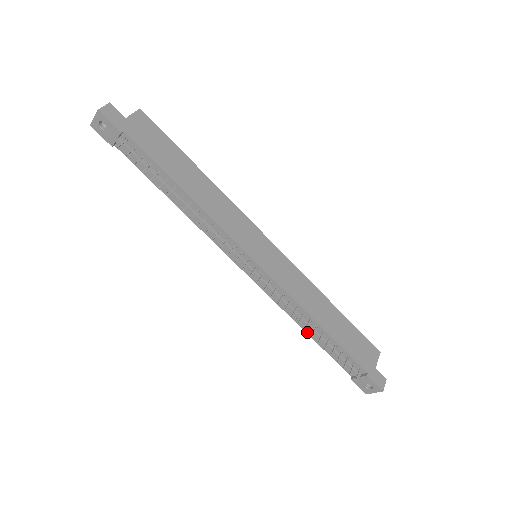
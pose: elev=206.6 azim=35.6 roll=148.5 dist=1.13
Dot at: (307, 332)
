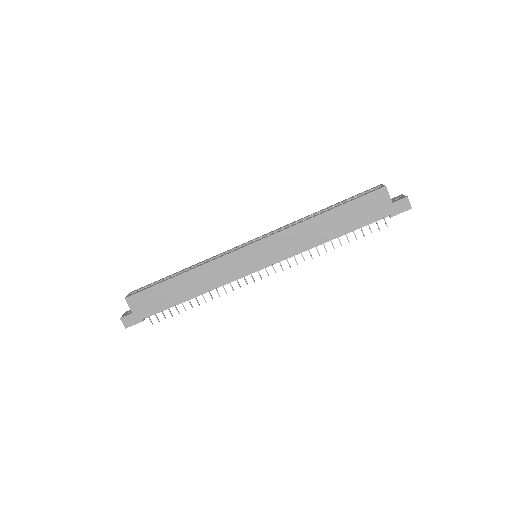
Dot at: occluded
